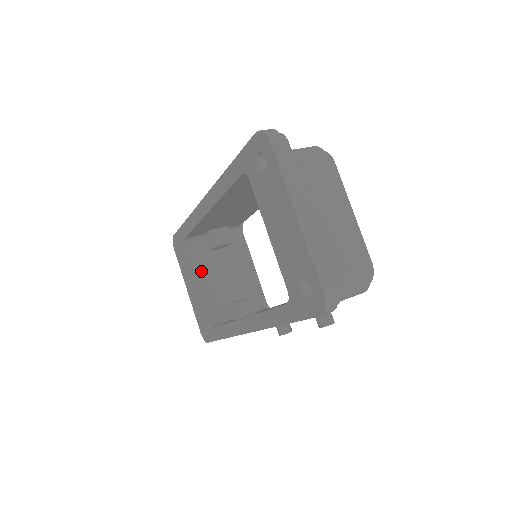
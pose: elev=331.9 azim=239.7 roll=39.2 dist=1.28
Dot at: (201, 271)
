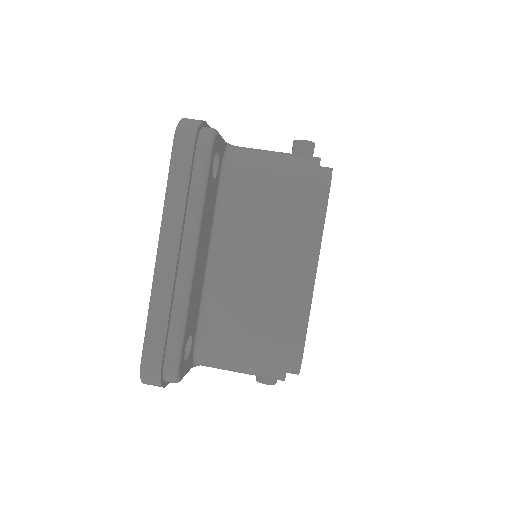
Dot at: occluded
